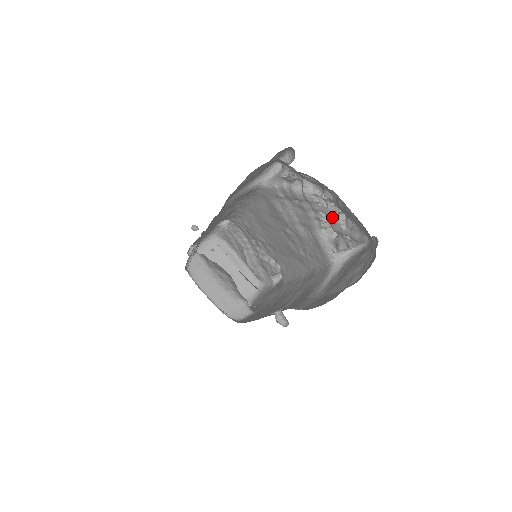
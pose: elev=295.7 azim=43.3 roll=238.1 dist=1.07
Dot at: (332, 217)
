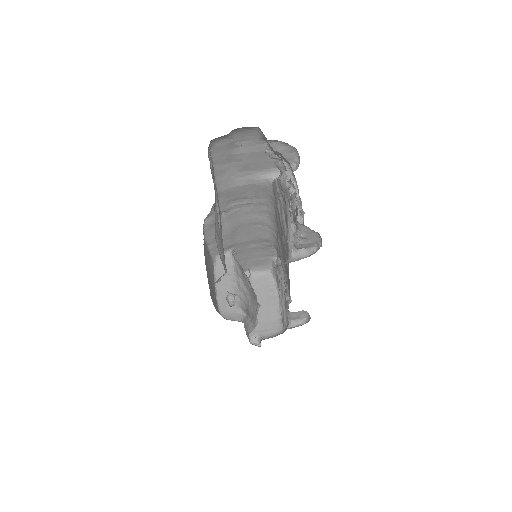
Dot at: (292, 203)
